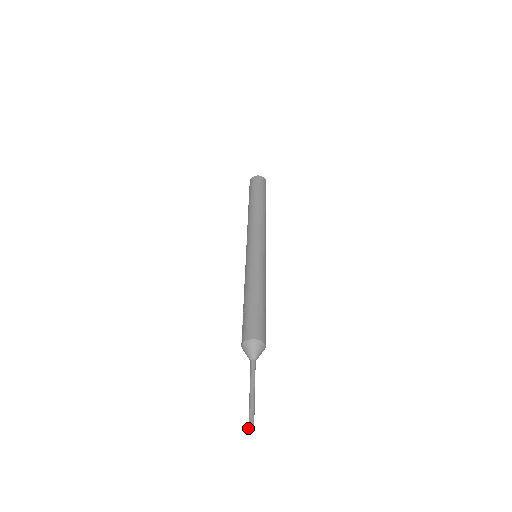
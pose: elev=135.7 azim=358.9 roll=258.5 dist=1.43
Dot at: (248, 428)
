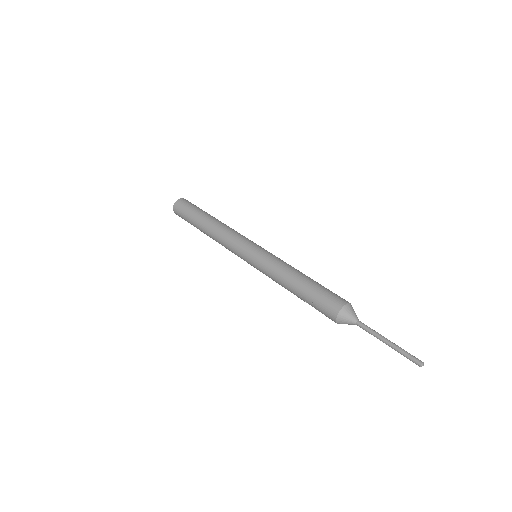
Dot at: occluded
